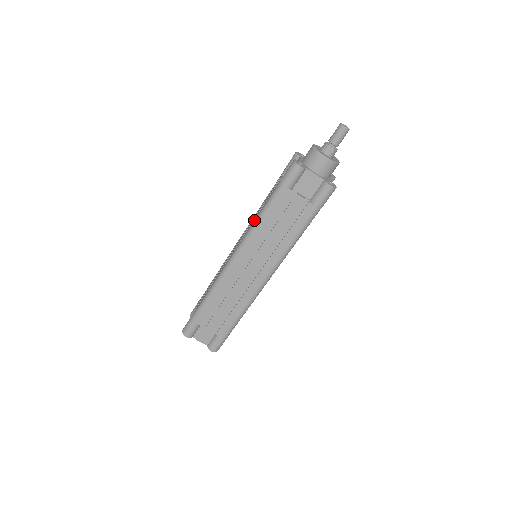
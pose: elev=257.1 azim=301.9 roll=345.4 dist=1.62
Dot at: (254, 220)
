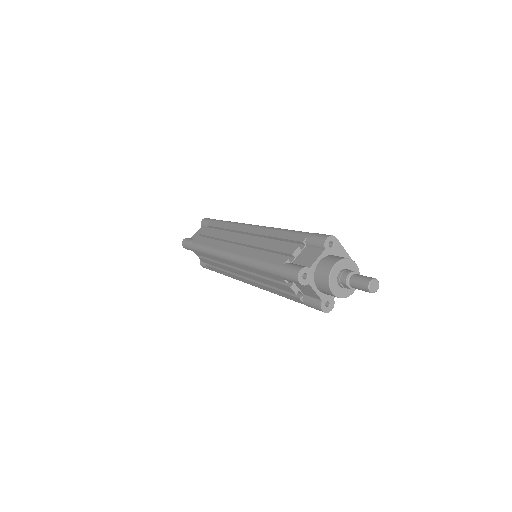
Dot at: (251, 257)
